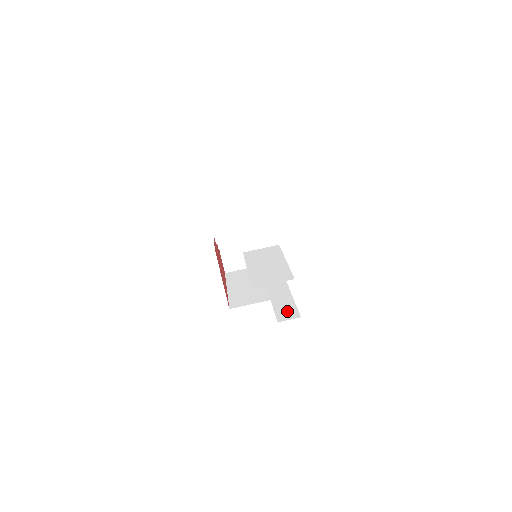
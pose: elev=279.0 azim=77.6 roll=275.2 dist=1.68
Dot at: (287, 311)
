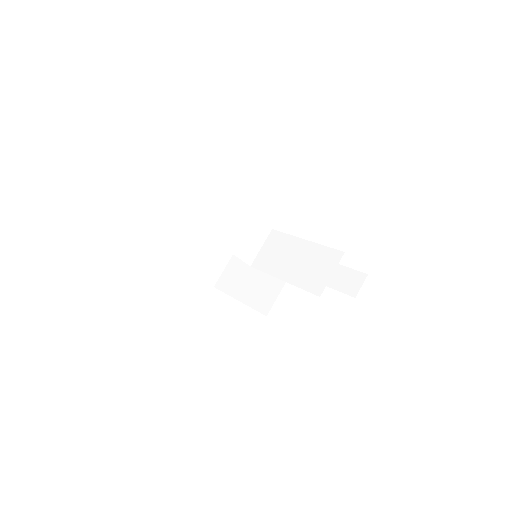
Dot at: (347, 280)
